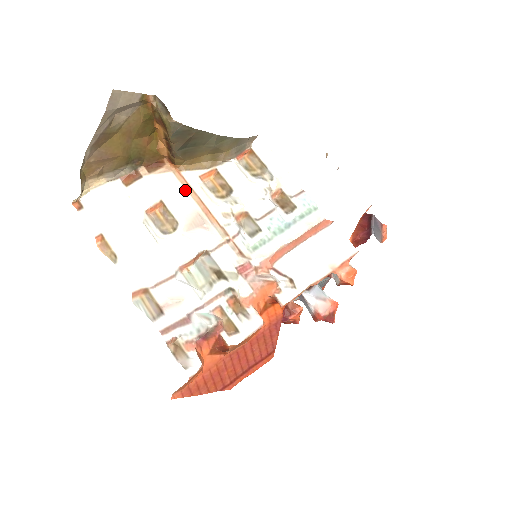
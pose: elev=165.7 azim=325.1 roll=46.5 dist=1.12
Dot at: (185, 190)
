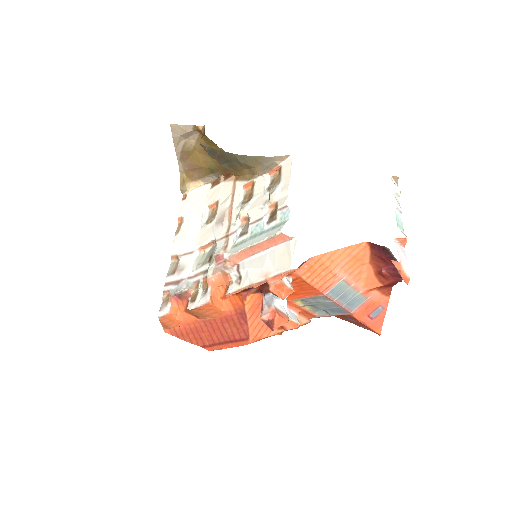
Dot at: (231, 195)
